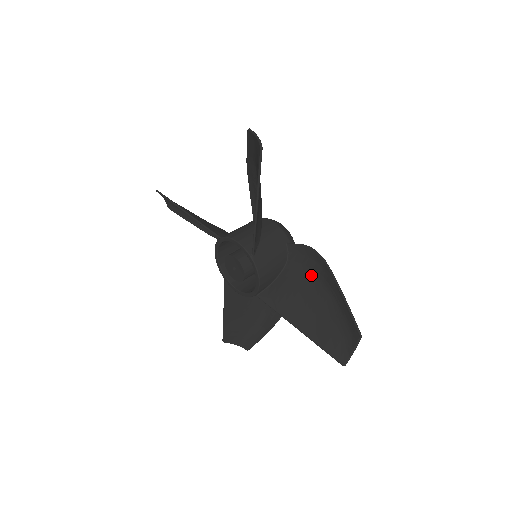
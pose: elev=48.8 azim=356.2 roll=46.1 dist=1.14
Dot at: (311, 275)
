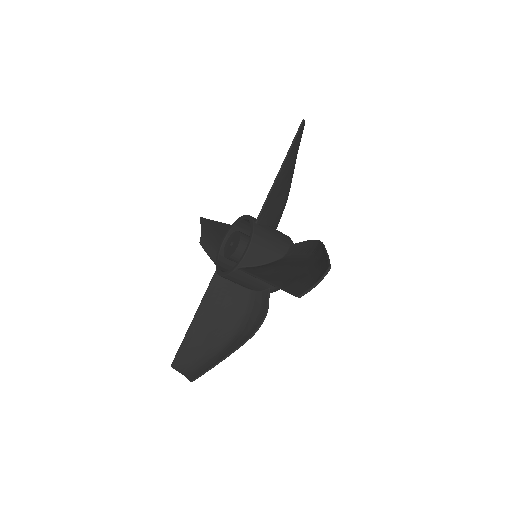
Dot at: (301, 259)
